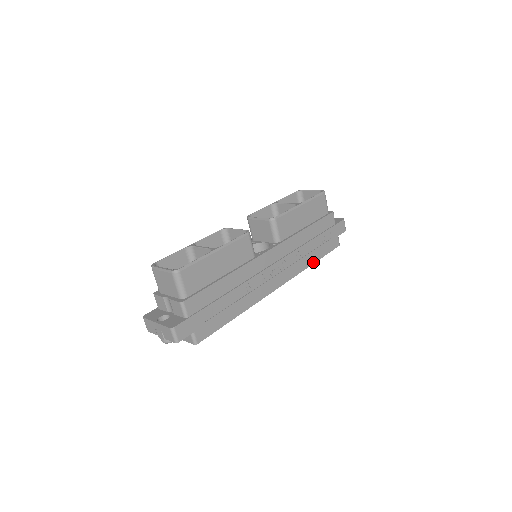
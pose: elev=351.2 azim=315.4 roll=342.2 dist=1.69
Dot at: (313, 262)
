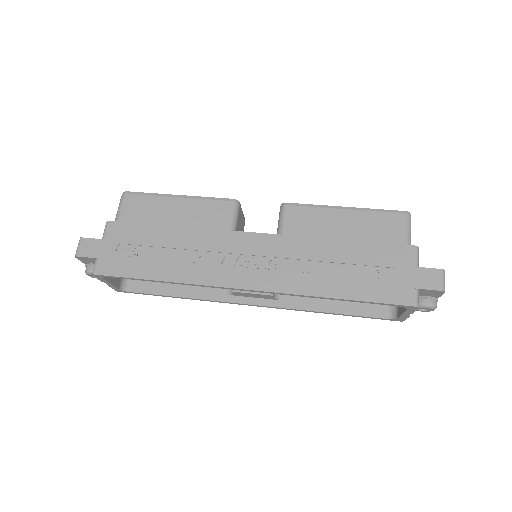
Dot at: (335, 296)
